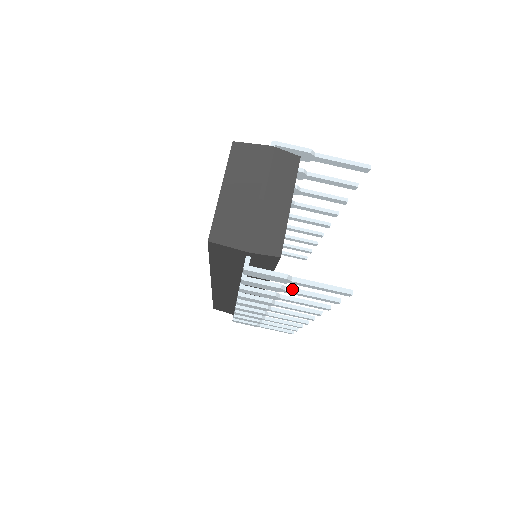
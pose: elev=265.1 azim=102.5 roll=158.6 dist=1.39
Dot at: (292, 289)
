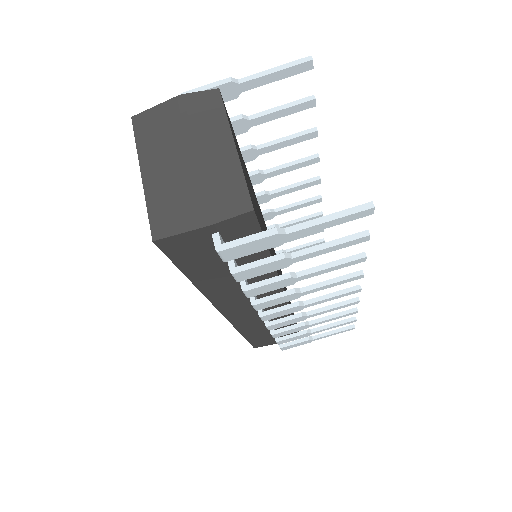
Dot at: (300, 252)
